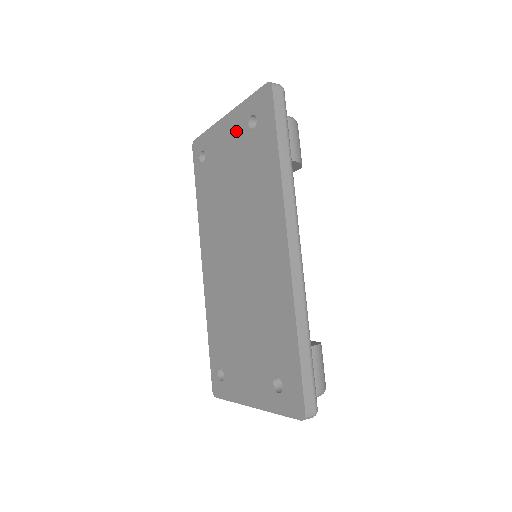
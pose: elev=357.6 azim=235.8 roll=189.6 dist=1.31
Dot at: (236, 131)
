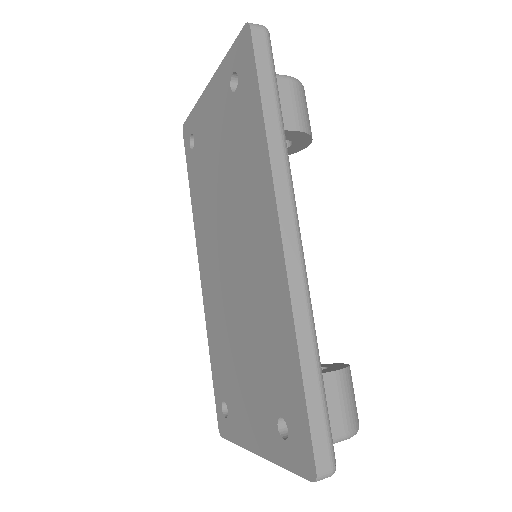
Dot at: (219, 99)
